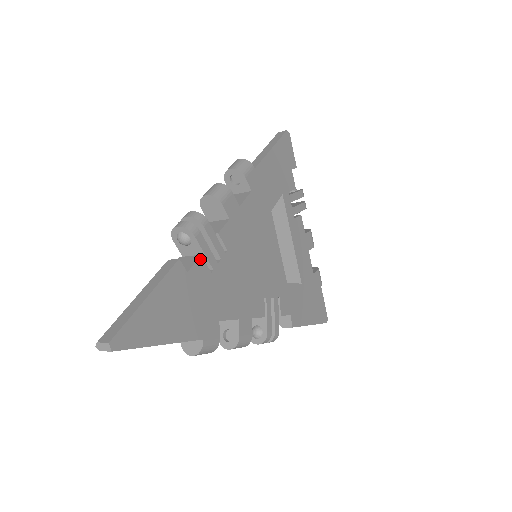
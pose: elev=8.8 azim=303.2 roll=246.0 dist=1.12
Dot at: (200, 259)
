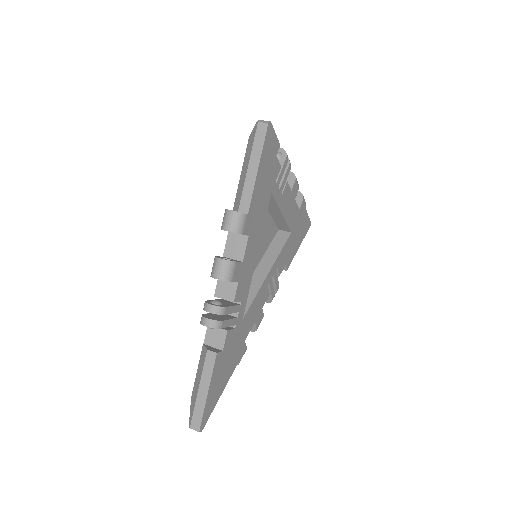
Dot at: (227, 333)
